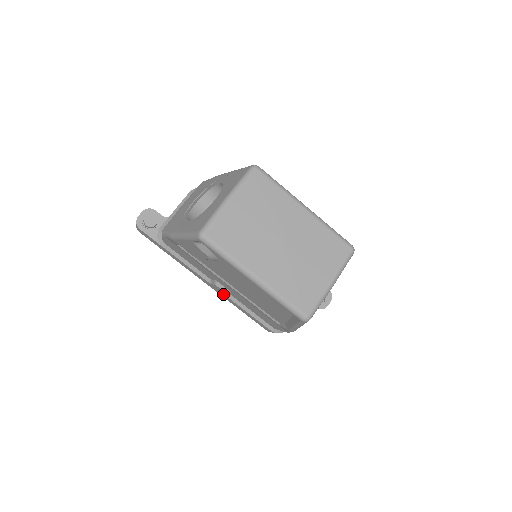
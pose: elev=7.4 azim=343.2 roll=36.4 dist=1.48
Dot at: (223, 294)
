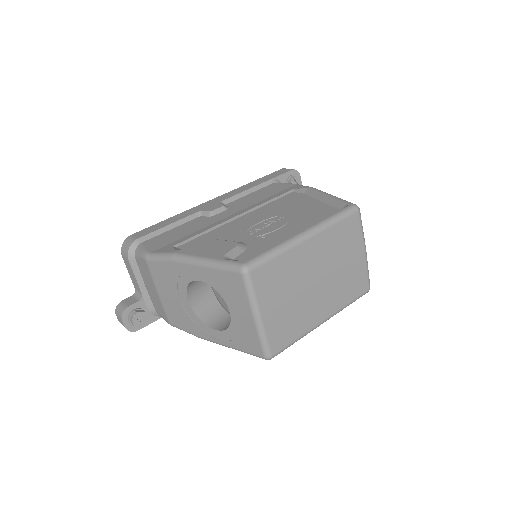
Dot at: occluded
